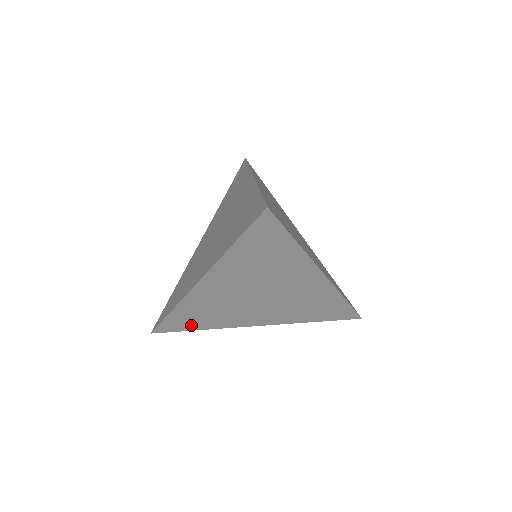
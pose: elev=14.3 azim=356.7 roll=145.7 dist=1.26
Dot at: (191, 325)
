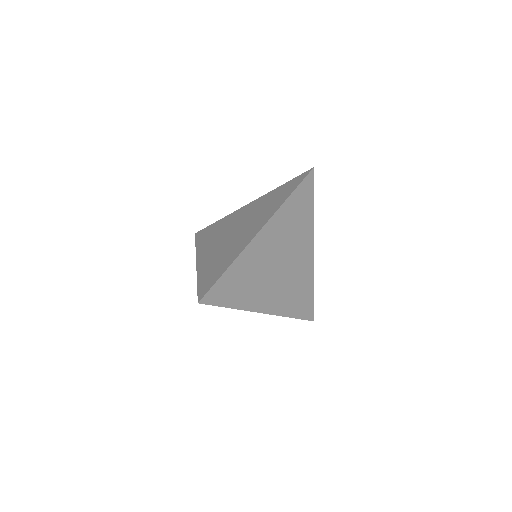
Dot at: occluded
